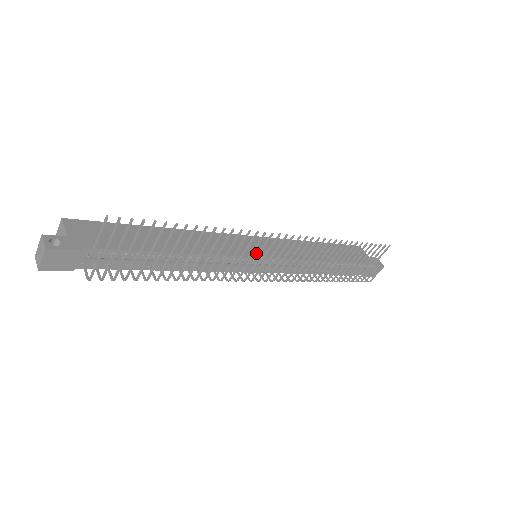
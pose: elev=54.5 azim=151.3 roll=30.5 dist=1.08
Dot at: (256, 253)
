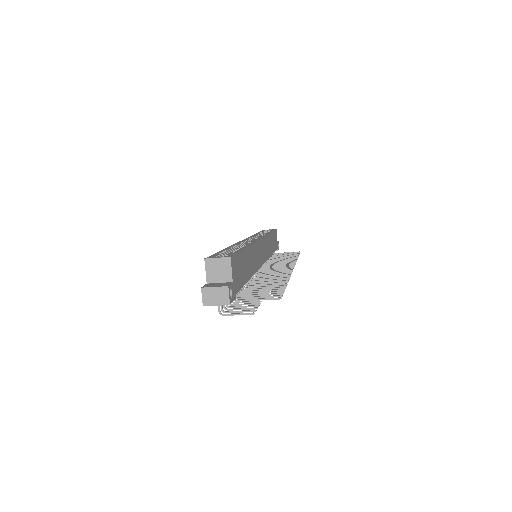
Dot at: (262, 260)
